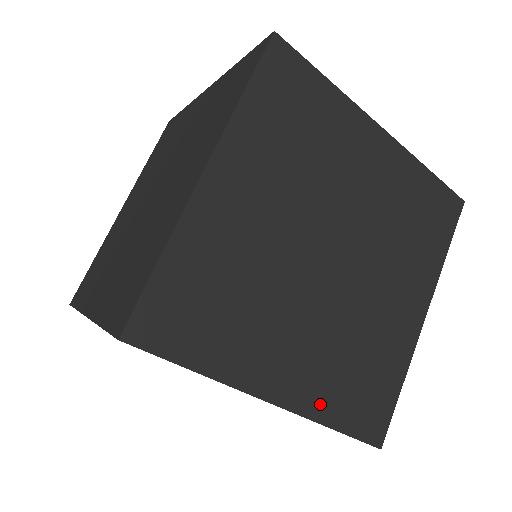
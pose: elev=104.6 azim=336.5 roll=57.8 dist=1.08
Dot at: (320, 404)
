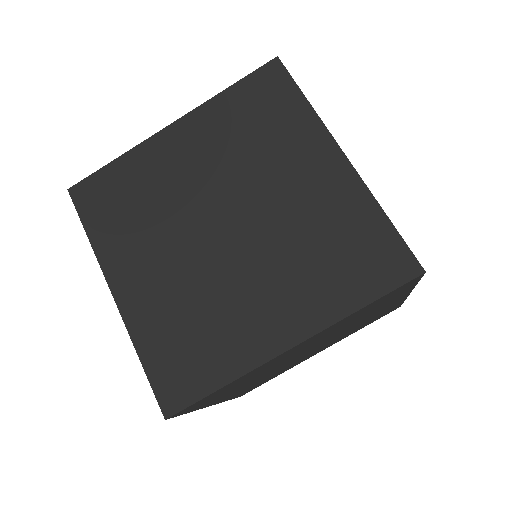
Dot at: (142, 328)
